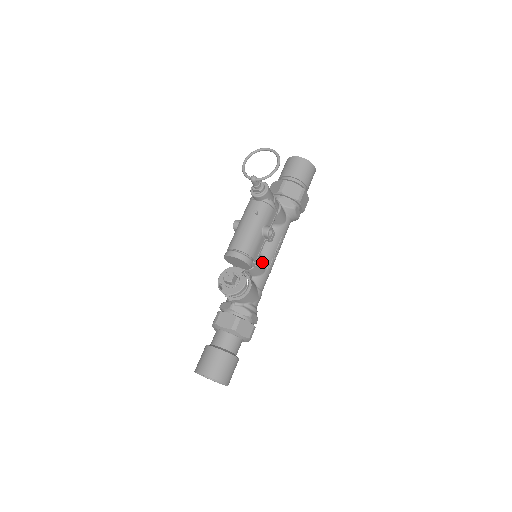
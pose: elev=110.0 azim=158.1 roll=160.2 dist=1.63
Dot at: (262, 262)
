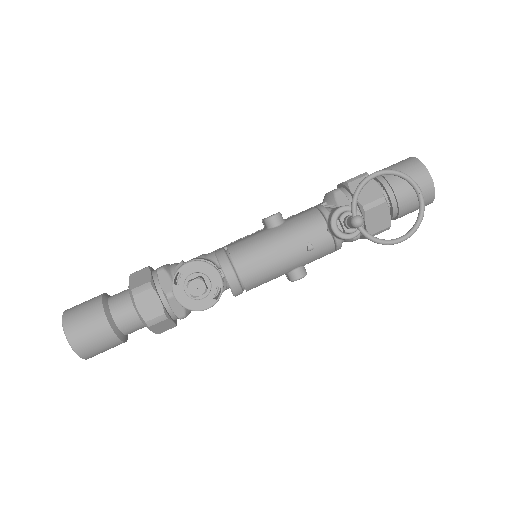
Dot at: occluded
